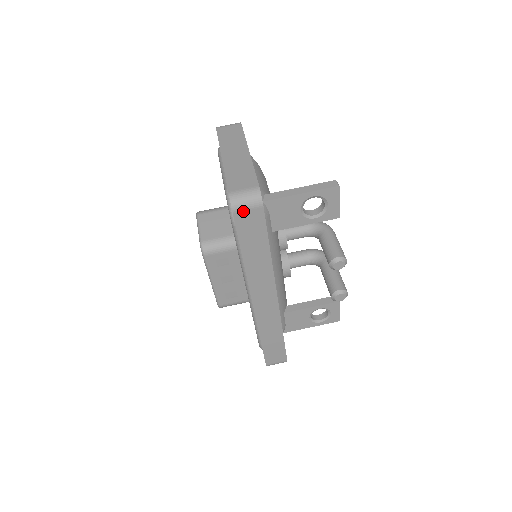
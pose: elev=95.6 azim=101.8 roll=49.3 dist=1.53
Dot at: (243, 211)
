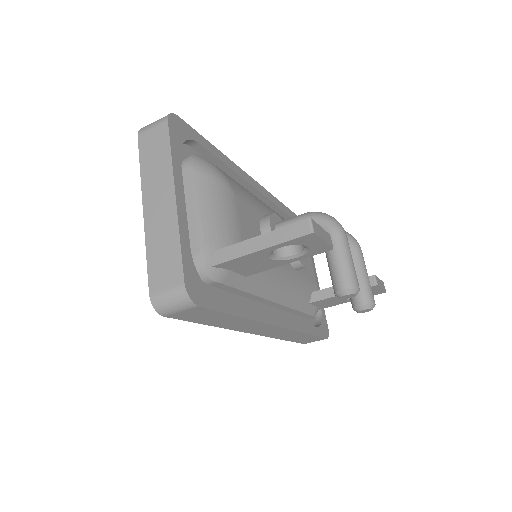
Dot at: (176, 313)
